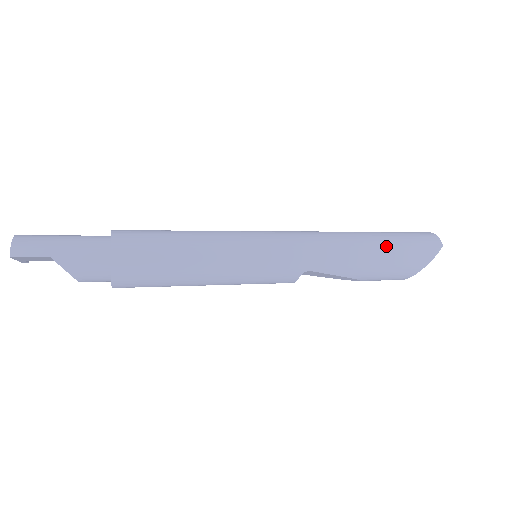
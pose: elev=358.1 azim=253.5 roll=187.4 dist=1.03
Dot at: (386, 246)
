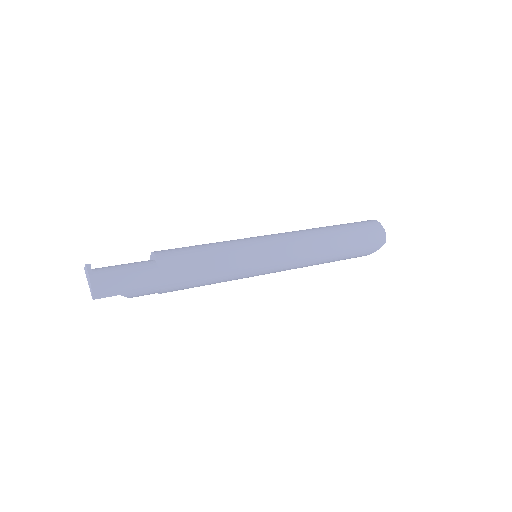
Dot at: (347, 250)
